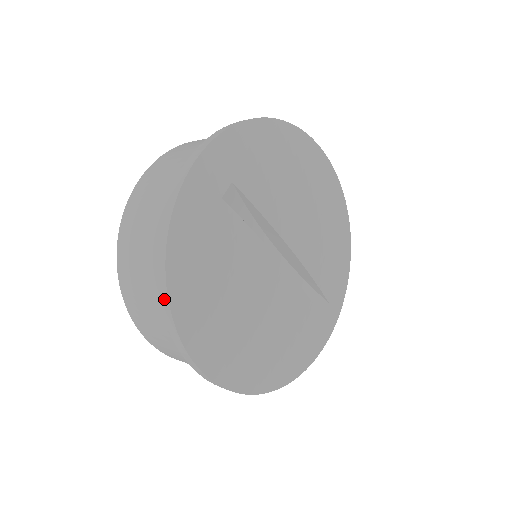
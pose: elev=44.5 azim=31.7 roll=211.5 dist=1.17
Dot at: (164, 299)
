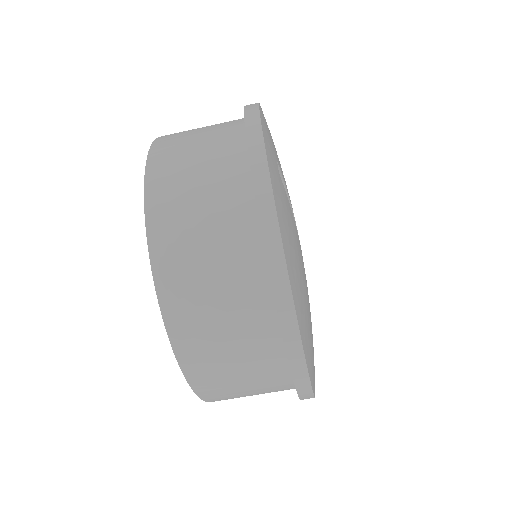
Dot at: (281, 282)
